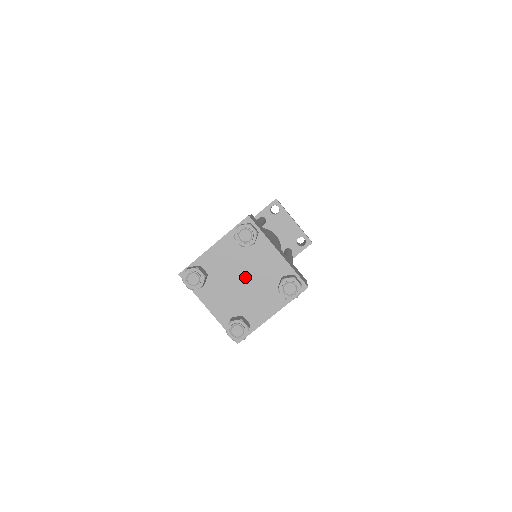
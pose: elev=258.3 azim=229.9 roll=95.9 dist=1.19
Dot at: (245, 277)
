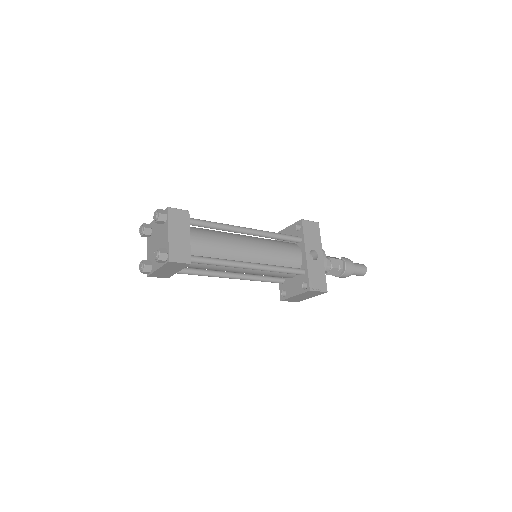
Dot at: (157, 241)
